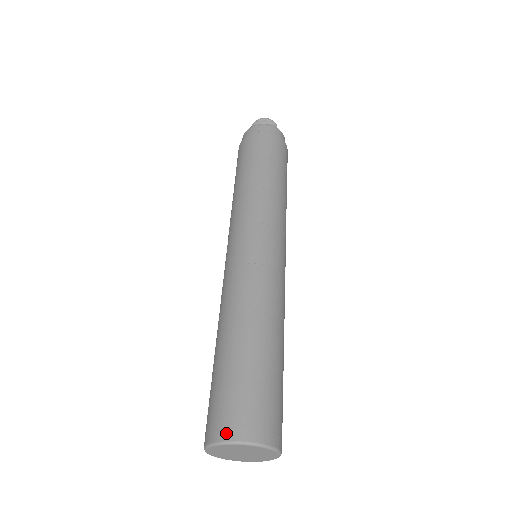
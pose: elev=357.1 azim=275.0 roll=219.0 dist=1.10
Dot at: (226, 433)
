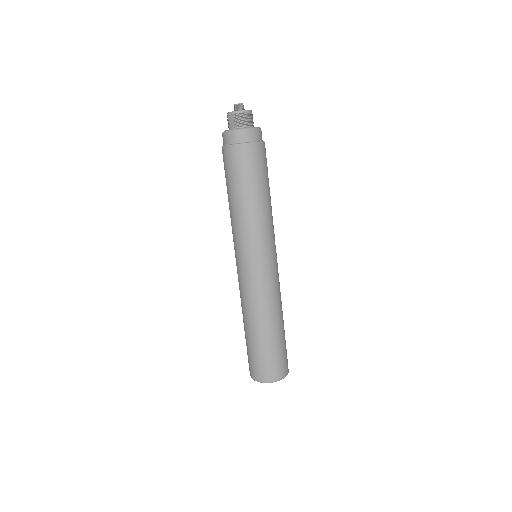
Dot at: (278, 377)
